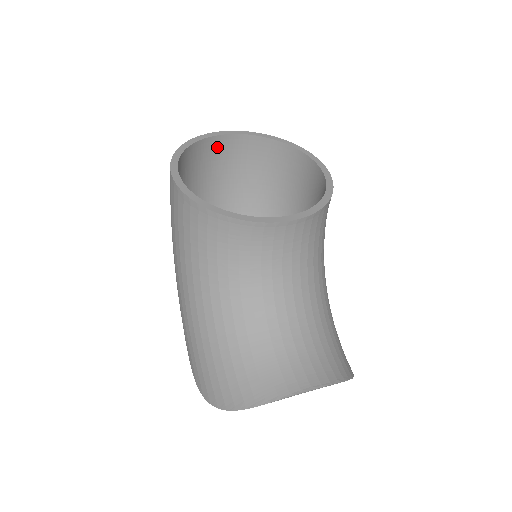
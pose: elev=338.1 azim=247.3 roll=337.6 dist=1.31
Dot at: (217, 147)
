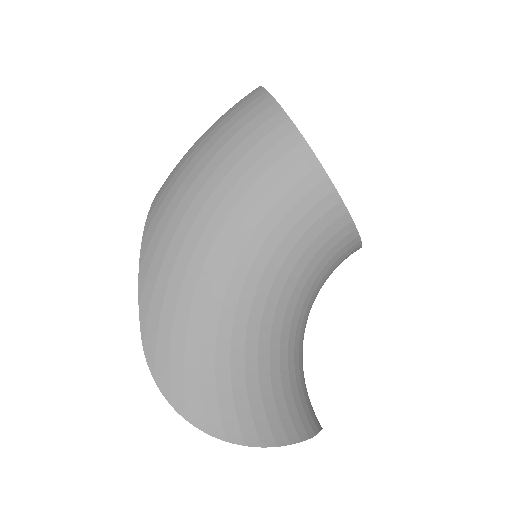
Dot at: occluded
